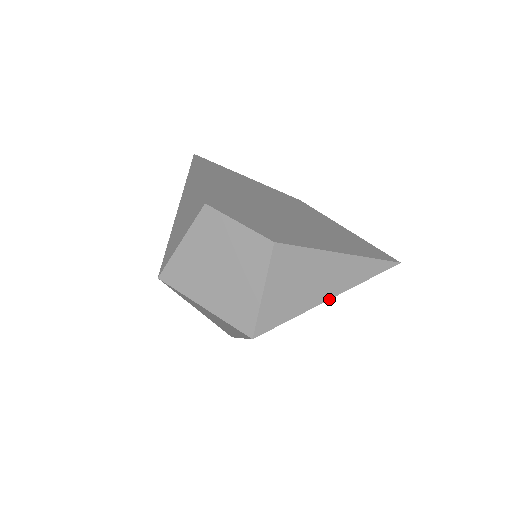
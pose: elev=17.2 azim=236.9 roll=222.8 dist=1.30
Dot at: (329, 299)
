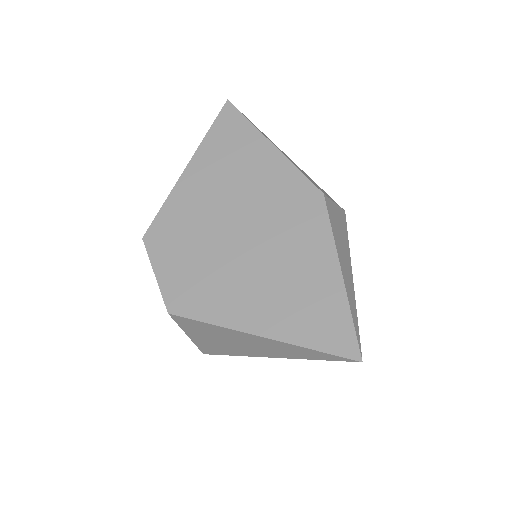
Dot at: (268, 357)
